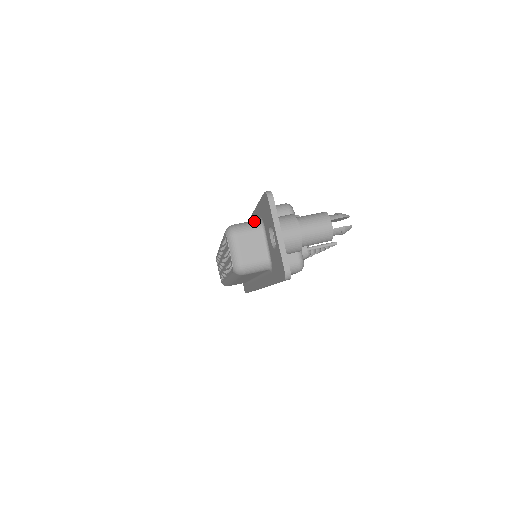
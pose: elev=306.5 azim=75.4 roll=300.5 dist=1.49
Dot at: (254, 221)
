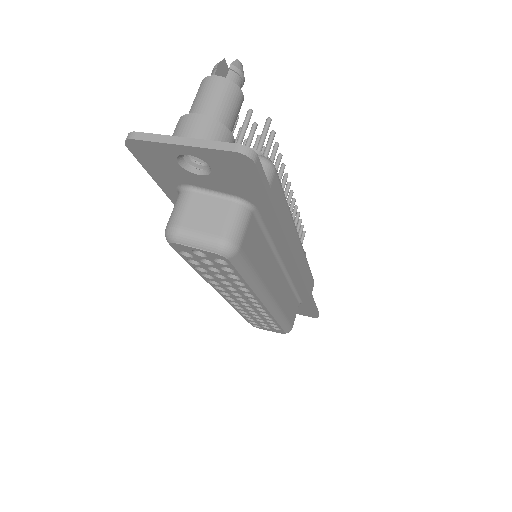
Dot at: occluded
